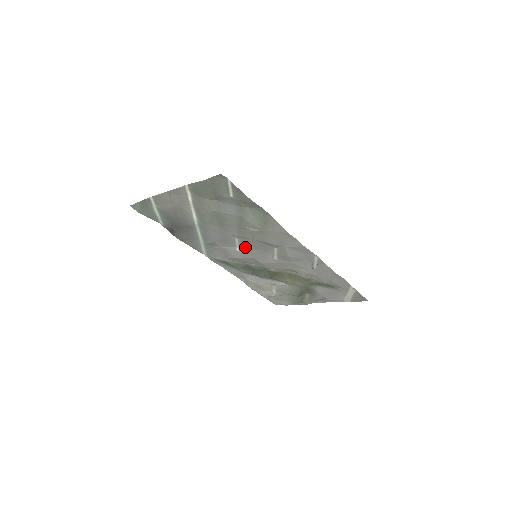
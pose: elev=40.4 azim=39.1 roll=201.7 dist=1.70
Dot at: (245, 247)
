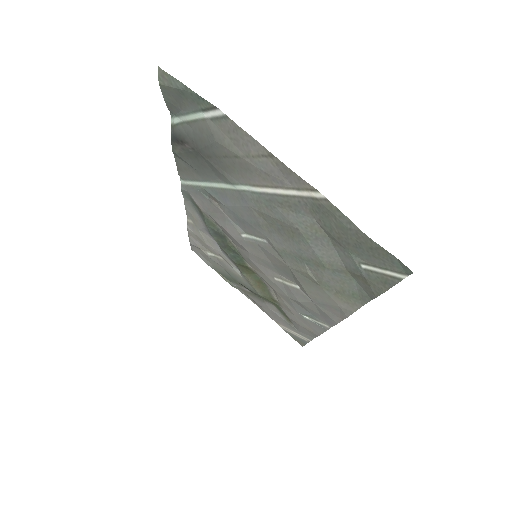
Dot at: (259, 247)
